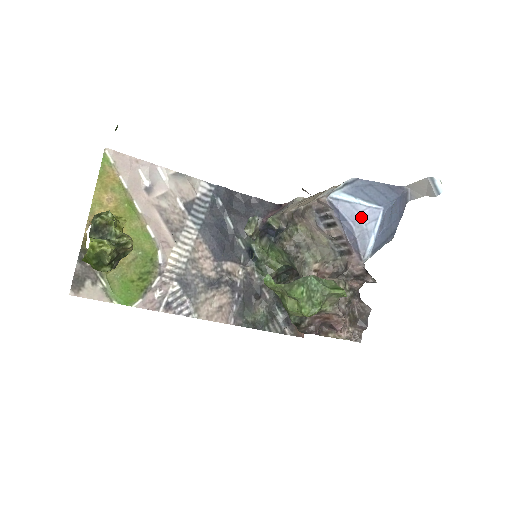
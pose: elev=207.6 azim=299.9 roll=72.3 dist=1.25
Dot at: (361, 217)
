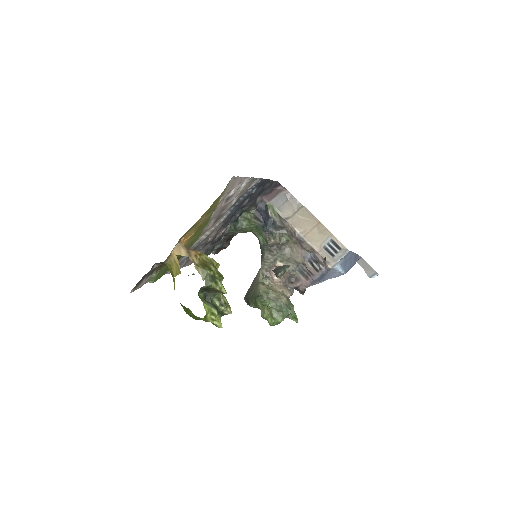
Dot at: (333, 275)
